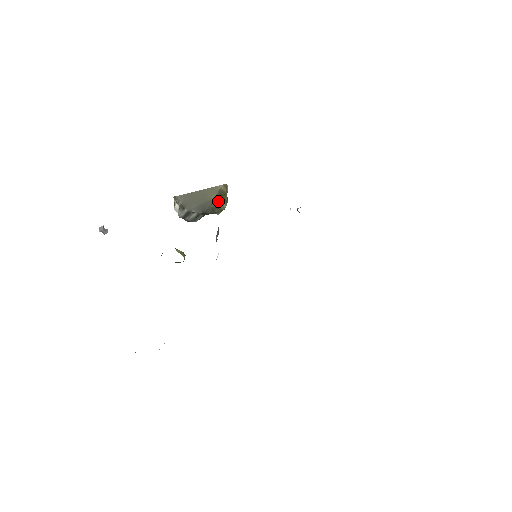
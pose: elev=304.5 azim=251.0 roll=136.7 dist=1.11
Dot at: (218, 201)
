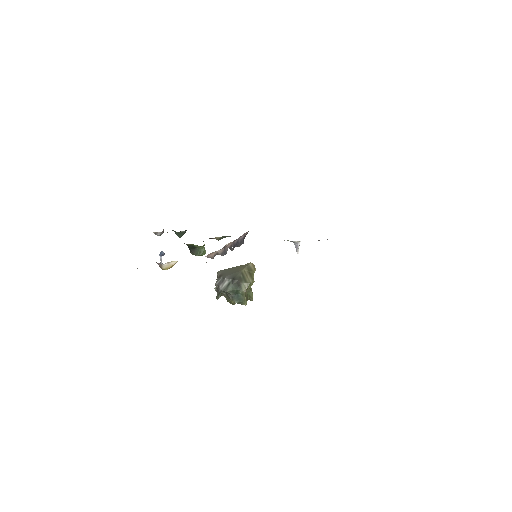
Dot at: (246, 274)
